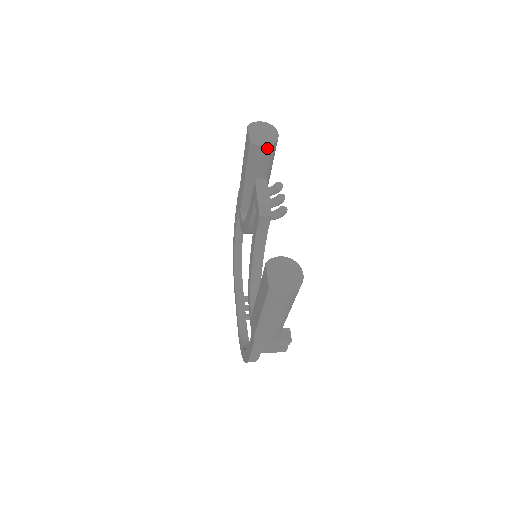
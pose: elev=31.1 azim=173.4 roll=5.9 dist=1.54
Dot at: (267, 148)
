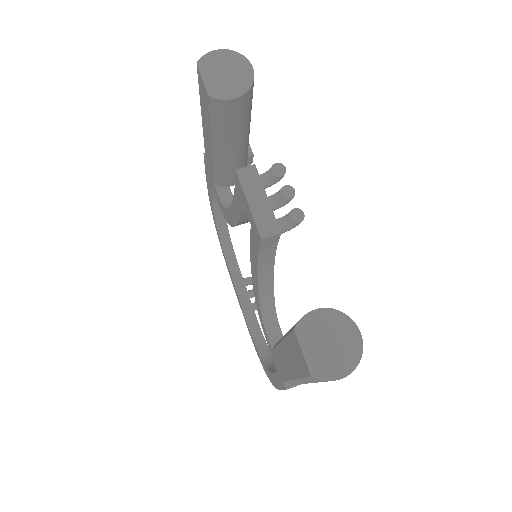
Dot at: (240, 99)
